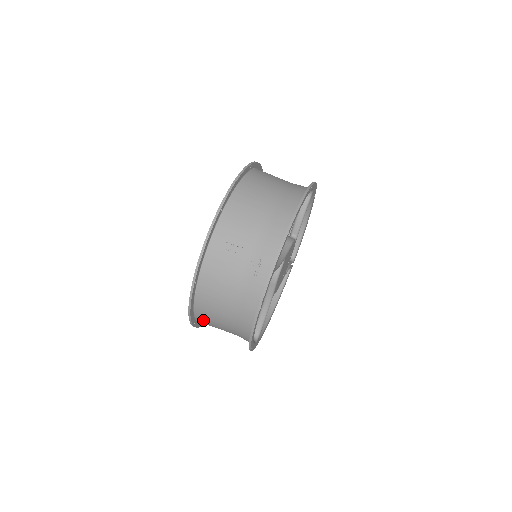
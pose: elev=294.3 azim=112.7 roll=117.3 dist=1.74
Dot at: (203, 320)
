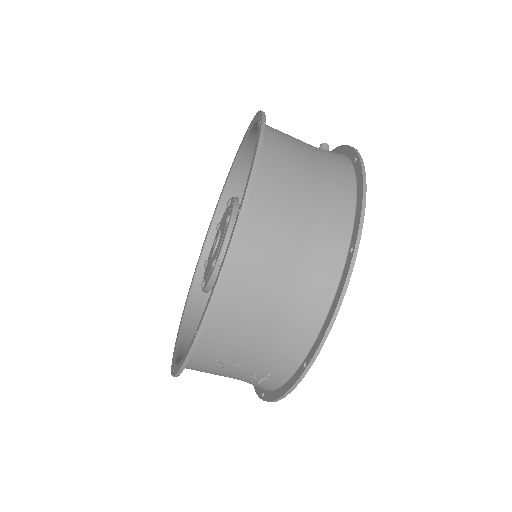
Dot at: occluded
